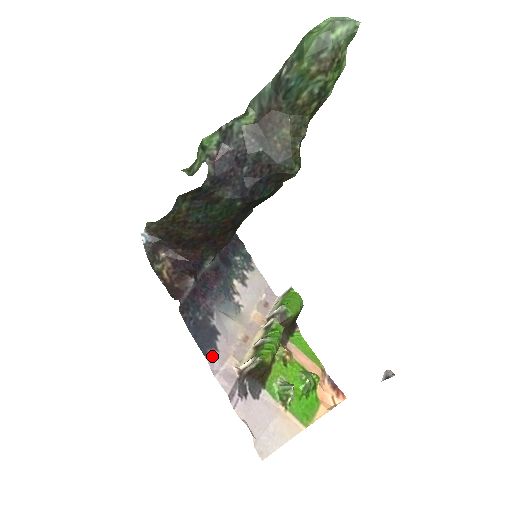
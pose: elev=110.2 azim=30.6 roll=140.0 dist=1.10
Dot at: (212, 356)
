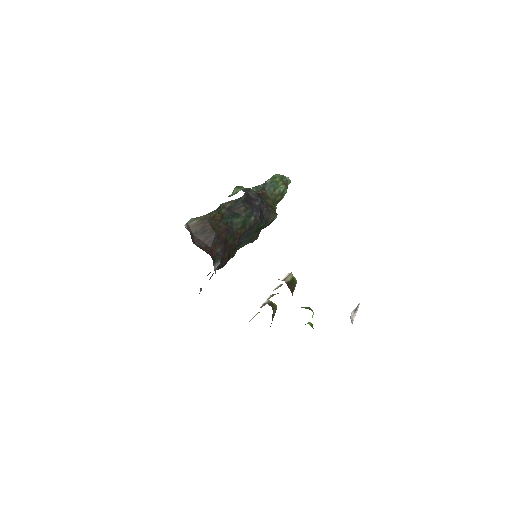
Dot at: occluded
